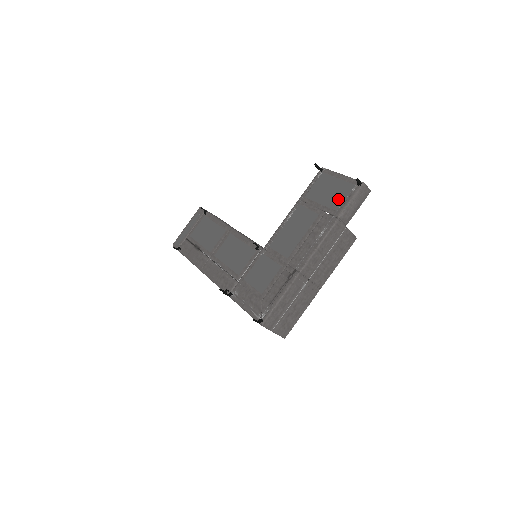
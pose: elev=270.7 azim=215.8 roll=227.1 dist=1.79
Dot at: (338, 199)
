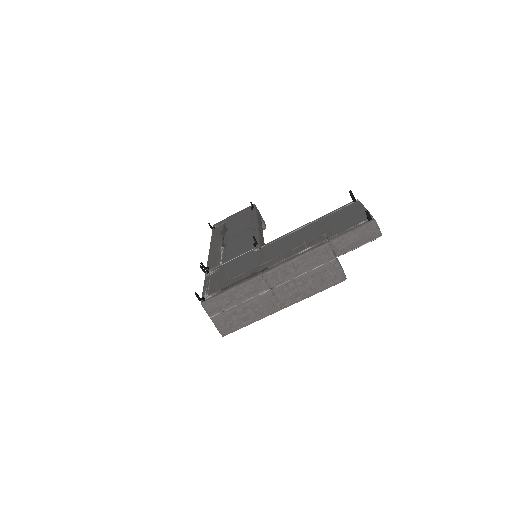
Dot at: (343, 227)
